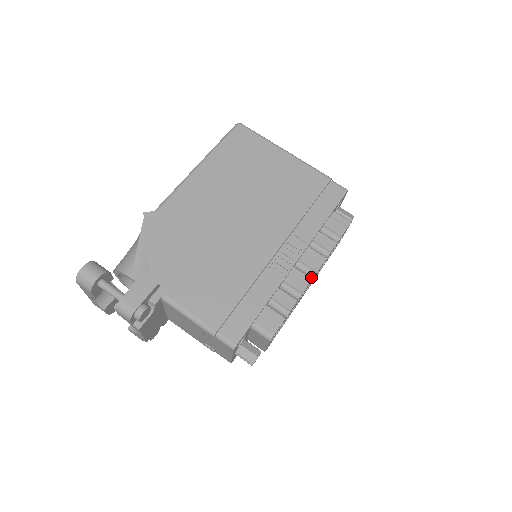
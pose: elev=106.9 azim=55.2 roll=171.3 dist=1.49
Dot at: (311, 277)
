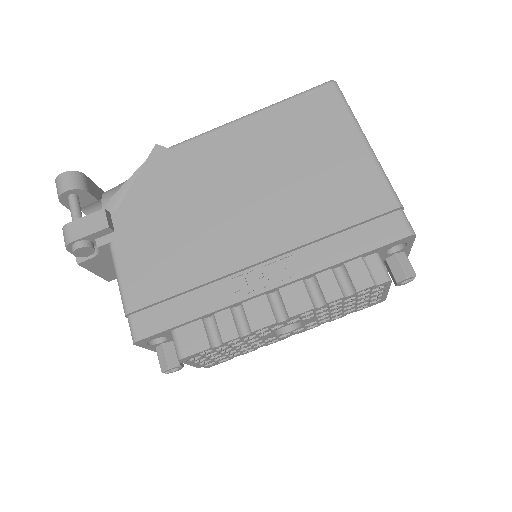
Dot at: (279, 319)
